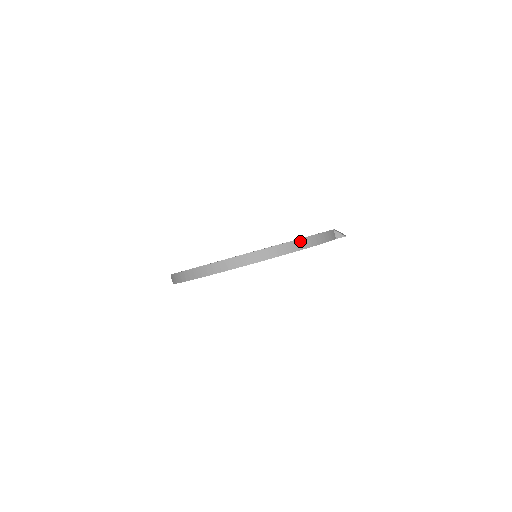
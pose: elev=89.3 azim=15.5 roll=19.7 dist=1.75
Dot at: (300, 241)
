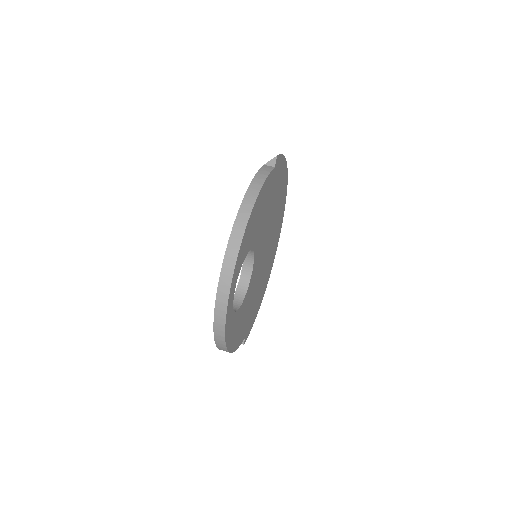
Dot at: (242, 207)
